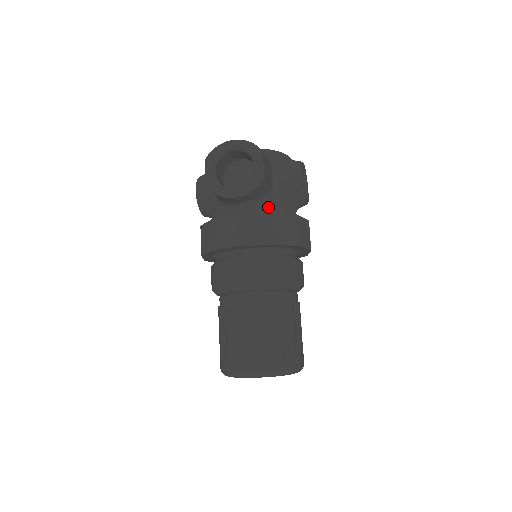
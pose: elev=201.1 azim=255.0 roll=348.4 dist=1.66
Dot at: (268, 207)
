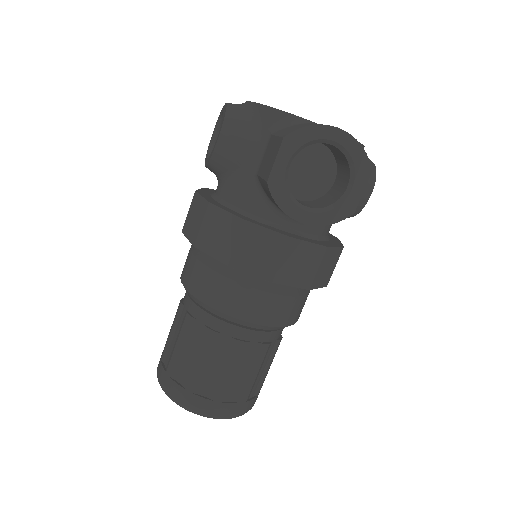
Dot at: (319, 227)
